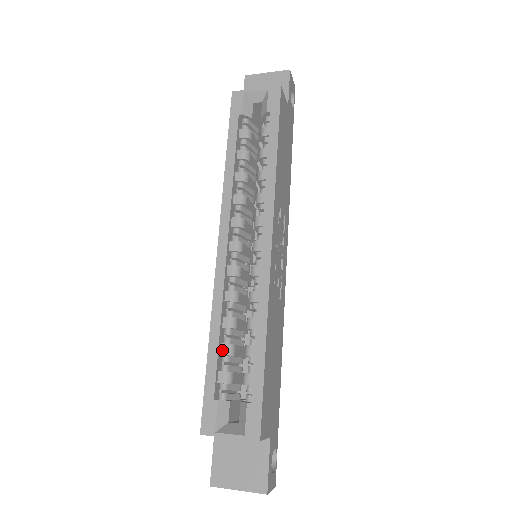
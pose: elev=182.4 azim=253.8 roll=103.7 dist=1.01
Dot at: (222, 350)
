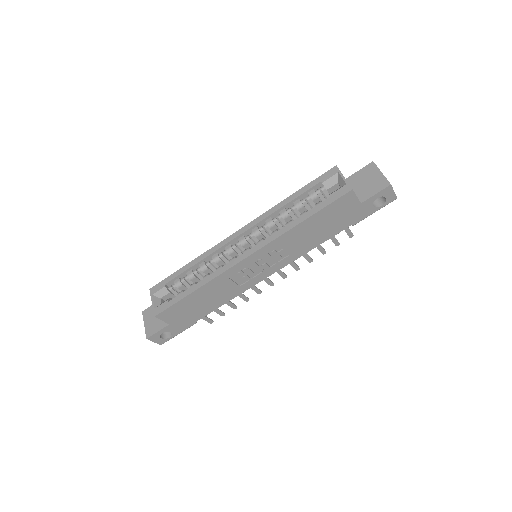
Dot at: (189, 272)
